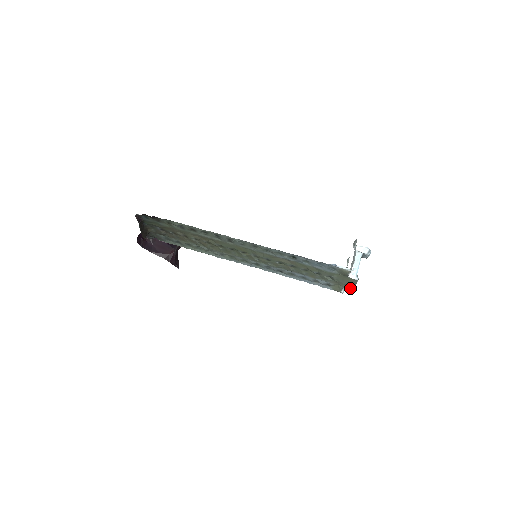
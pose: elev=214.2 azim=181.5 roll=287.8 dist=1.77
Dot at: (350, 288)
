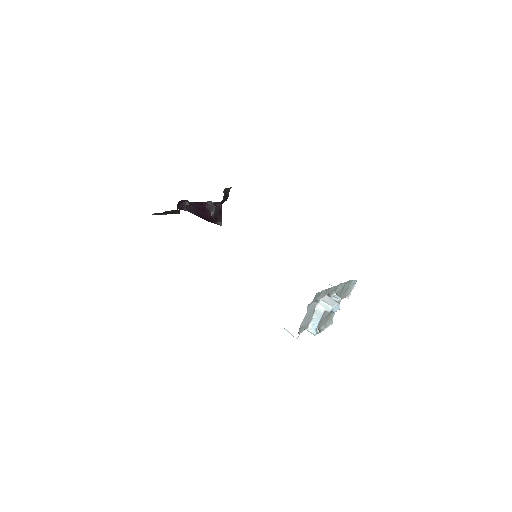
Dot at: occluded
